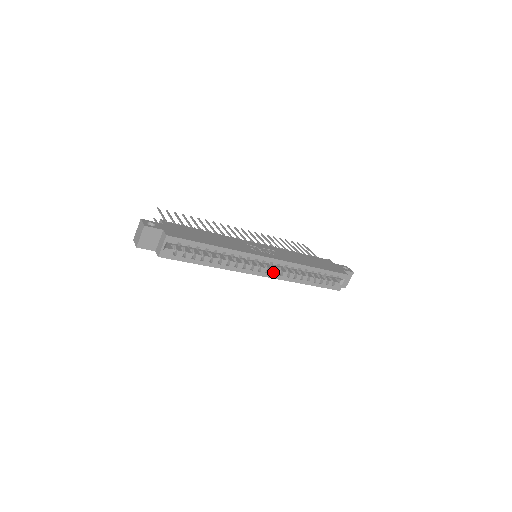
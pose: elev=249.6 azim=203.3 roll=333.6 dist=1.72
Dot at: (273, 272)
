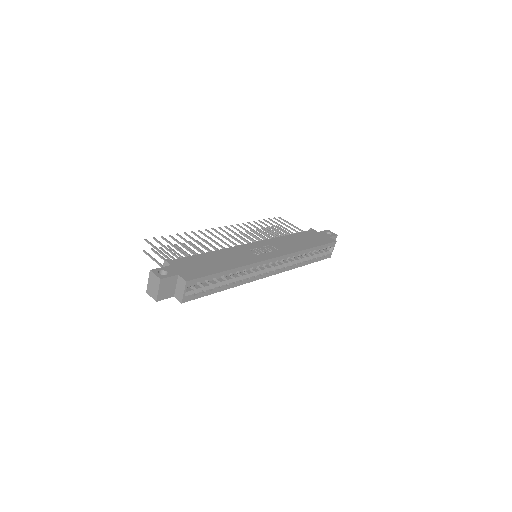
Dot at: occluded
